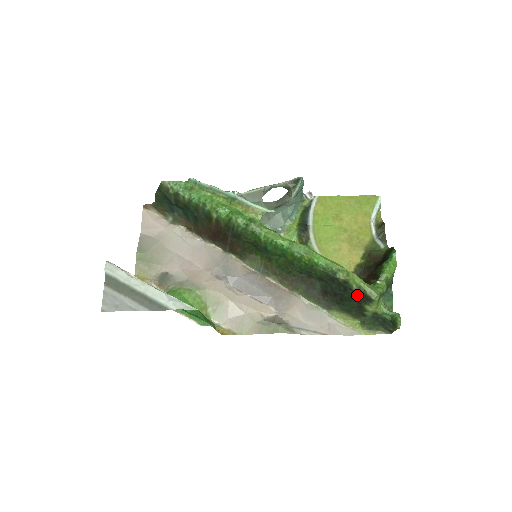
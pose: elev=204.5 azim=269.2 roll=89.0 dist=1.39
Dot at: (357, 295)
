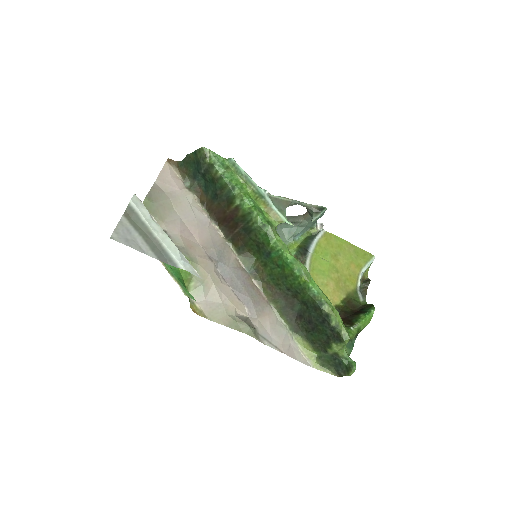
Dot at: (331, 331)
